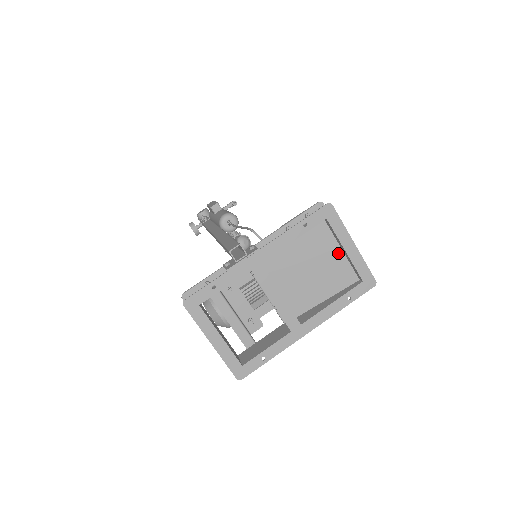
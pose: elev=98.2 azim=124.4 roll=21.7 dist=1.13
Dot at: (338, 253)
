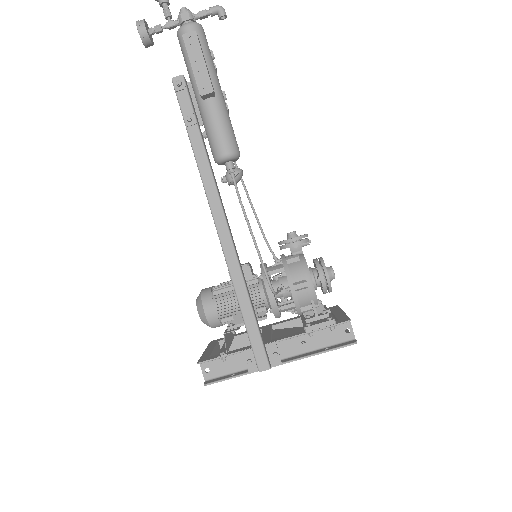
Dot at: occluded
